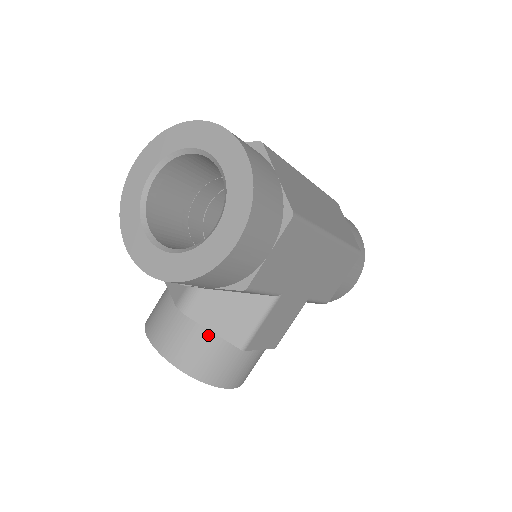
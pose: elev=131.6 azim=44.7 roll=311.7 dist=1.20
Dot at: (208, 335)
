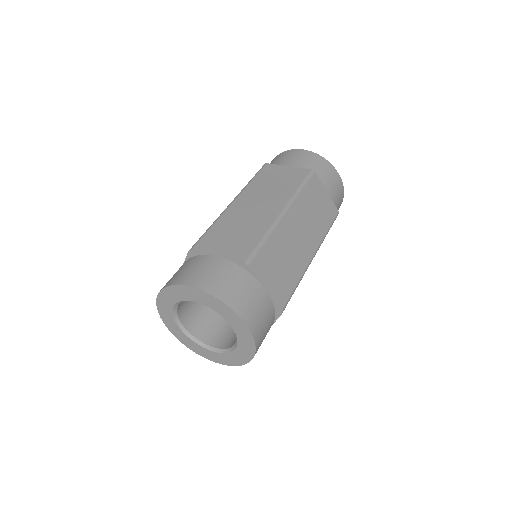
Dot at: occluded
